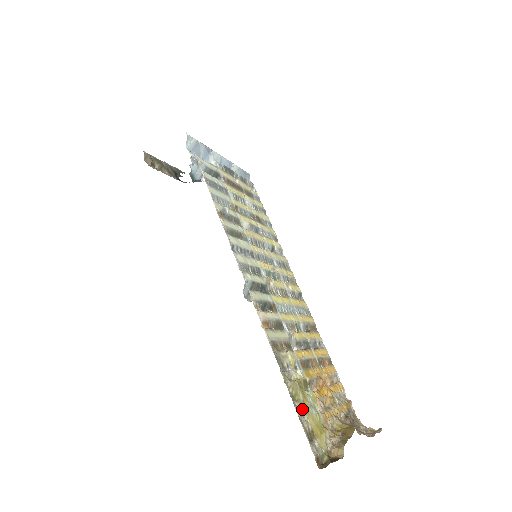
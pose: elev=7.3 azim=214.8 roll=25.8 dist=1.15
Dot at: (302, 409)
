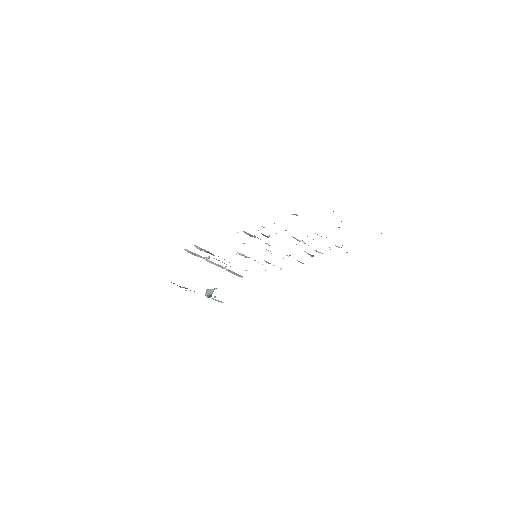
Dot at: occluded
